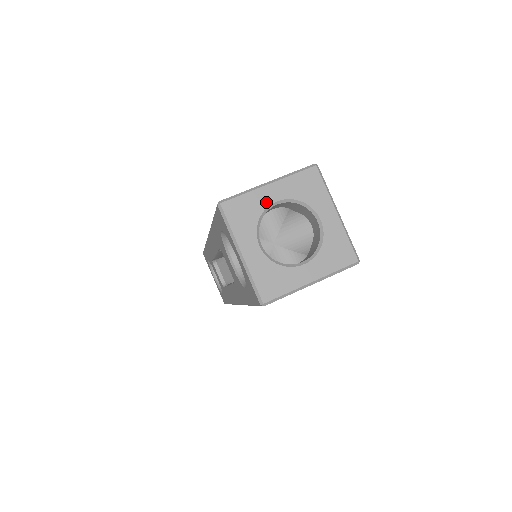
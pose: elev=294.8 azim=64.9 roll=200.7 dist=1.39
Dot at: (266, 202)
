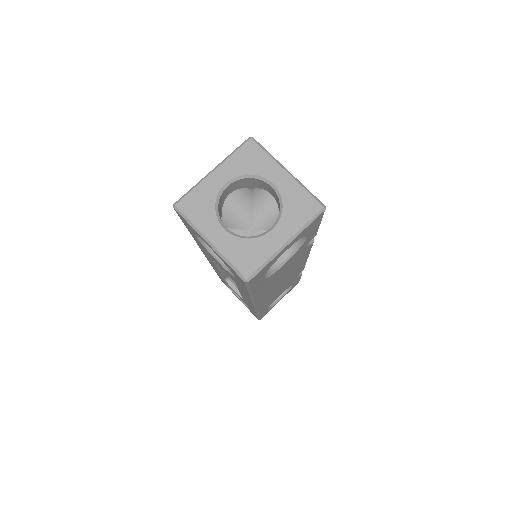
Dot at: (216, 188)
